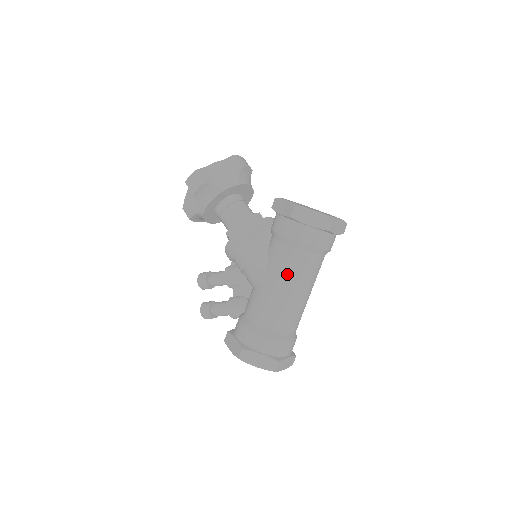
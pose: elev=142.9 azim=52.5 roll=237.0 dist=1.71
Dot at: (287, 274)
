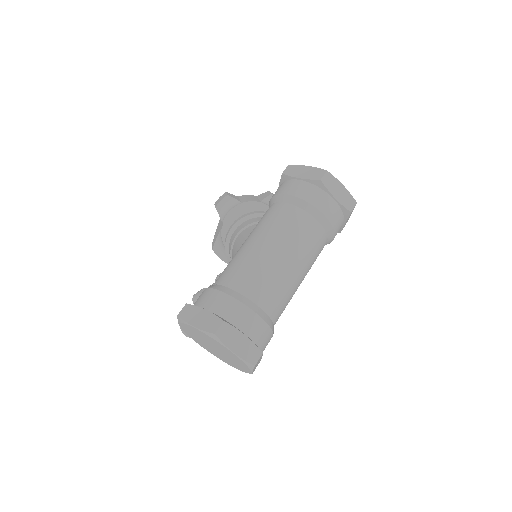
Dot at: (266, 227)
